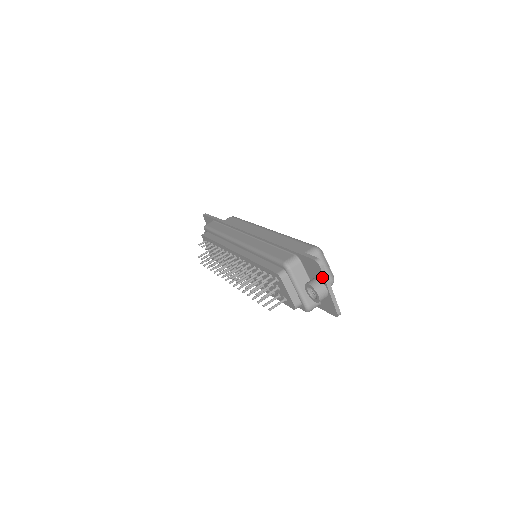
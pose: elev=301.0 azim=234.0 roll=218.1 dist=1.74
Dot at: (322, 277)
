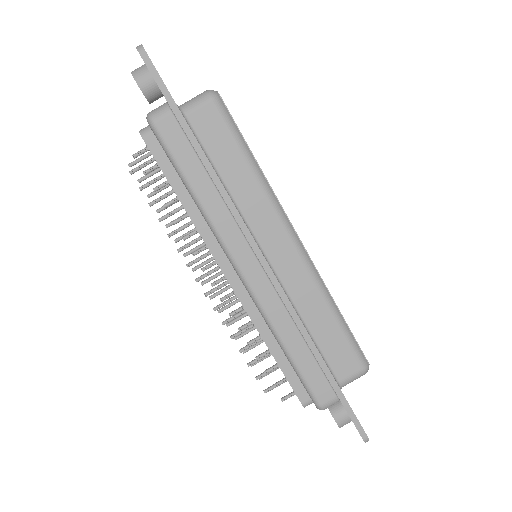
Dot at: occluded
